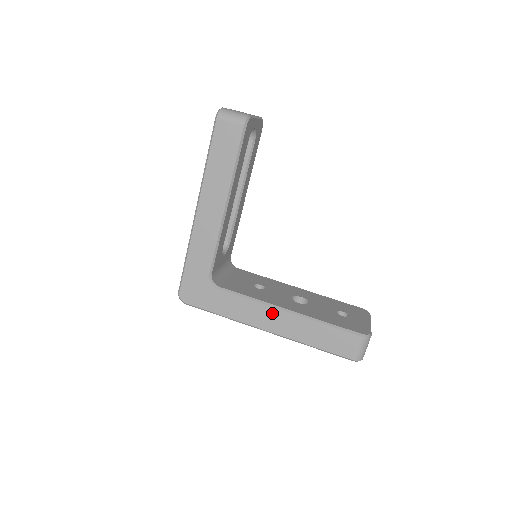
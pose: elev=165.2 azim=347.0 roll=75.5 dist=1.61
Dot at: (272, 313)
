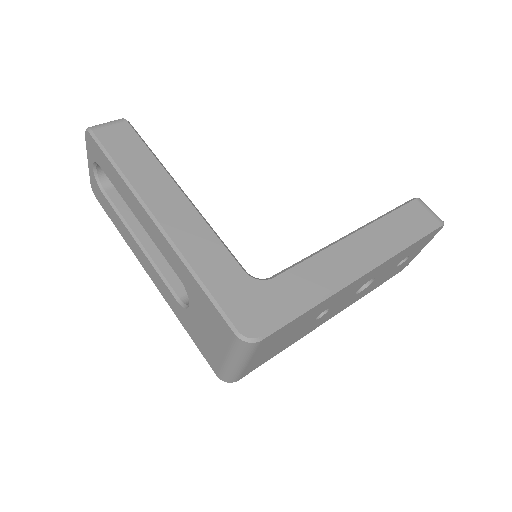
Dot at: (344, 248)
